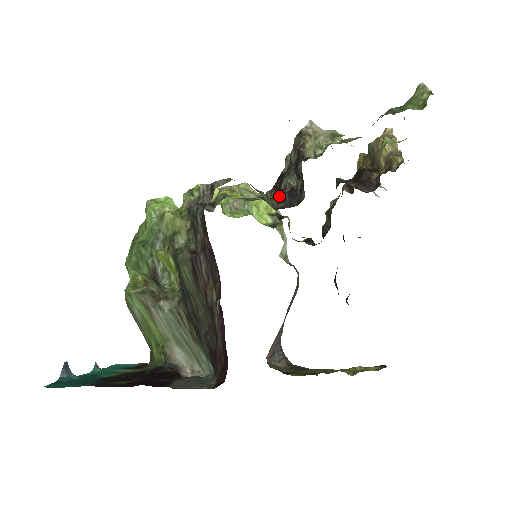
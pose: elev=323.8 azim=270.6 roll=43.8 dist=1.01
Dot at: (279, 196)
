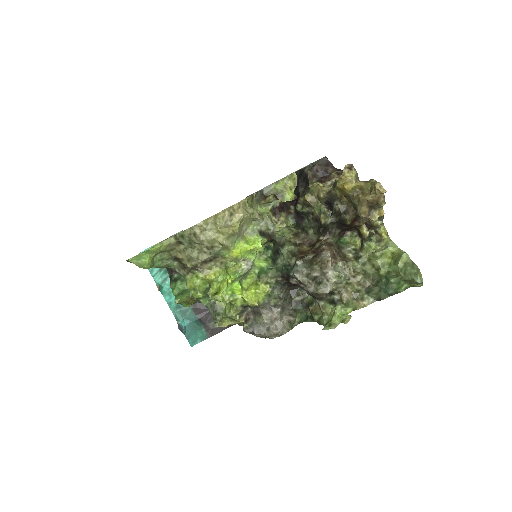
Dot at: (291, 286)
